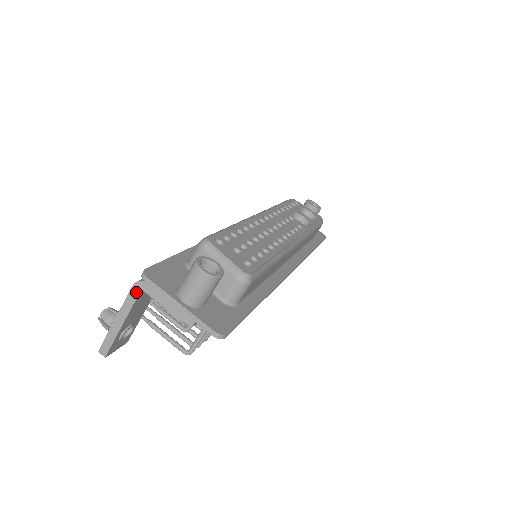
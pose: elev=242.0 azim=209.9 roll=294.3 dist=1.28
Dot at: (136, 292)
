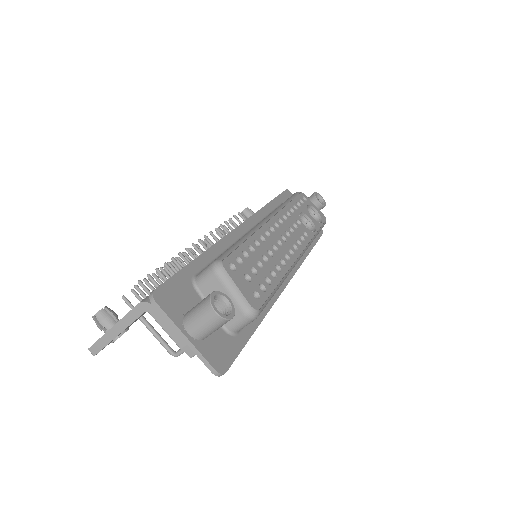
Dot at: (140, 311)
